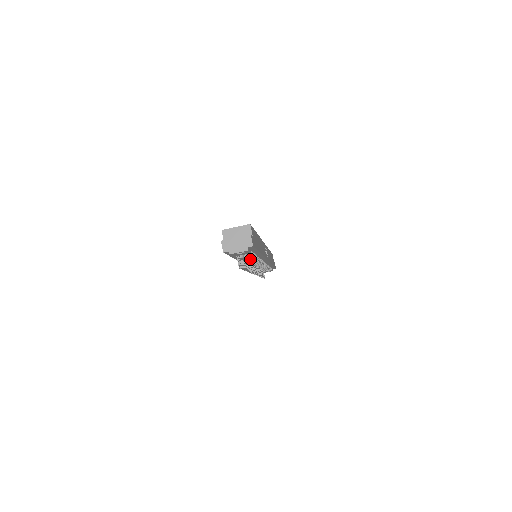
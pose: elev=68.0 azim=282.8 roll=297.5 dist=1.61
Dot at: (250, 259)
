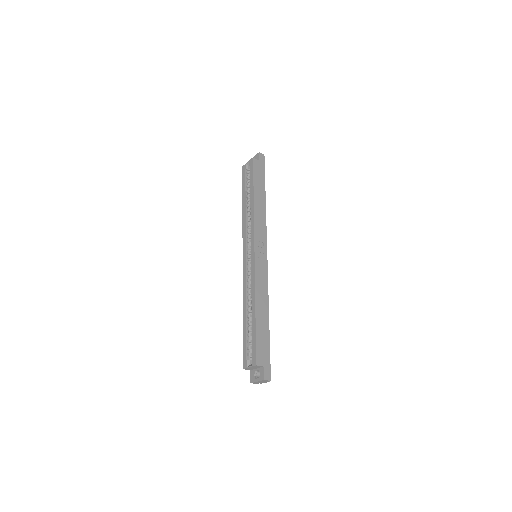
Dot at: occluded
